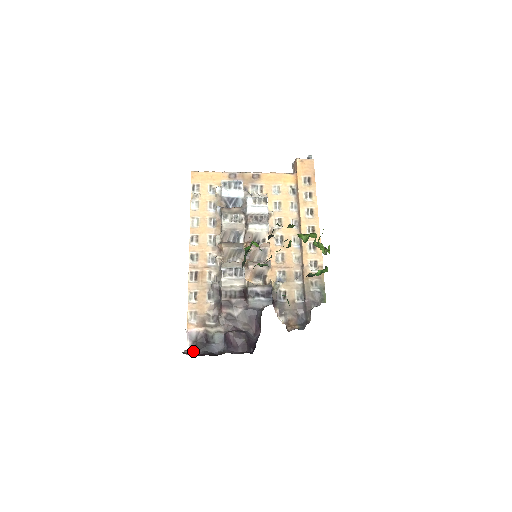
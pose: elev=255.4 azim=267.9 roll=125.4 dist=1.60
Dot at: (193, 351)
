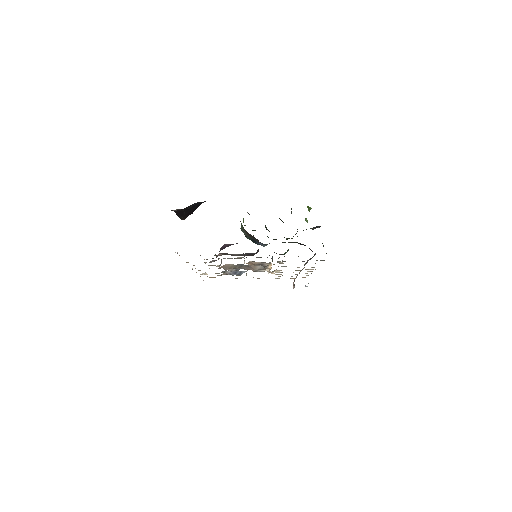
Dot at: occluded
